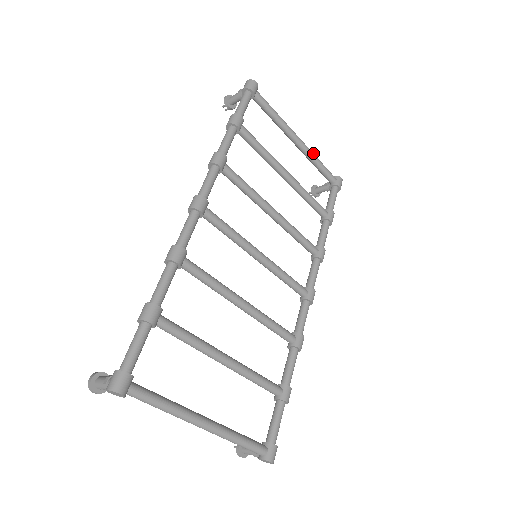
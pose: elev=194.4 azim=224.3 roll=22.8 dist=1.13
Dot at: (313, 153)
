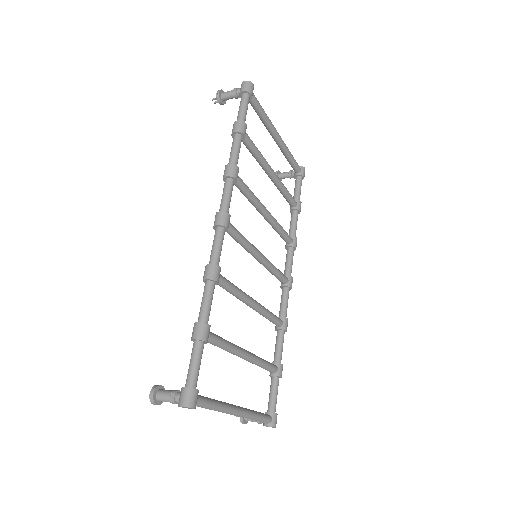
Dot at: (287, 147)
